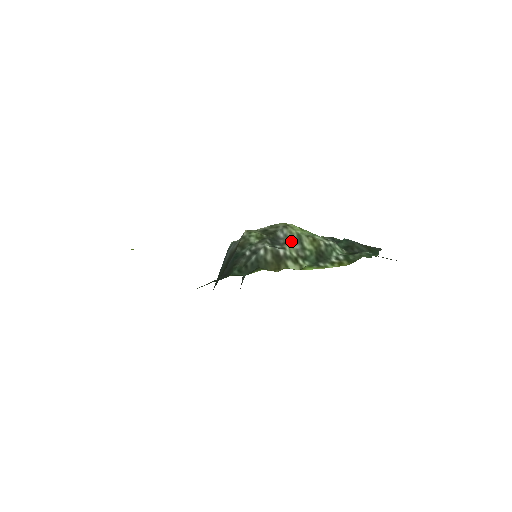
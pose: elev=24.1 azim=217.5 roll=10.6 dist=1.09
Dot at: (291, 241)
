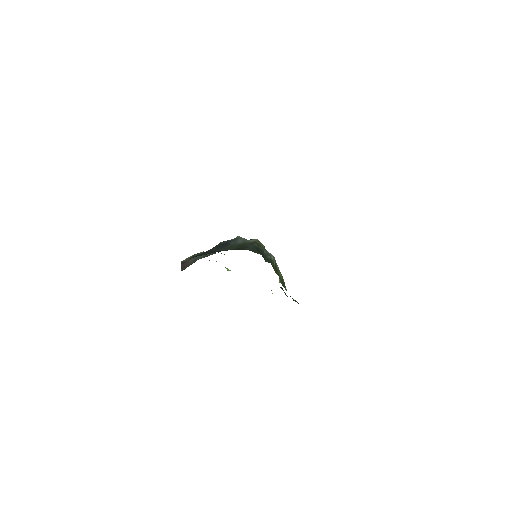
Dot at: occluded
